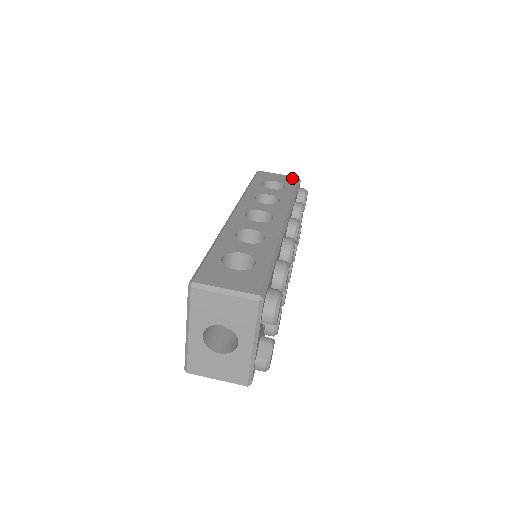
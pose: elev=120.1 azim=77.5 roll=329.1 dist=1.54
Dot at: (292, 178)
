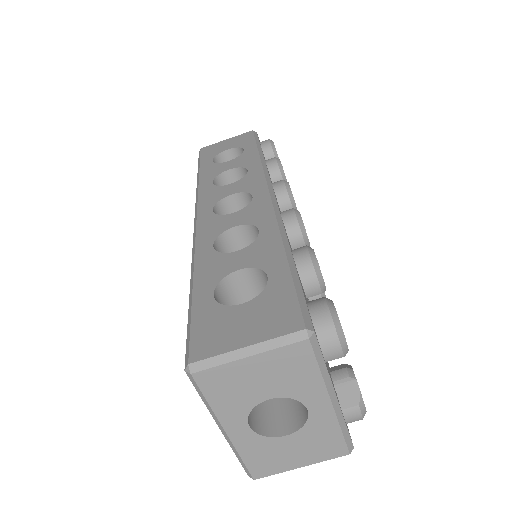
Dot at: (245, 135)
